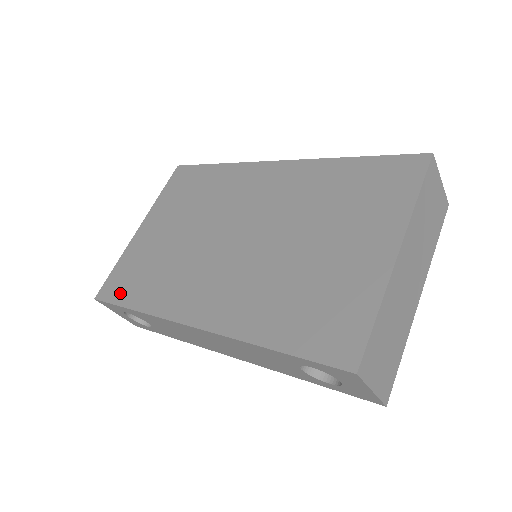
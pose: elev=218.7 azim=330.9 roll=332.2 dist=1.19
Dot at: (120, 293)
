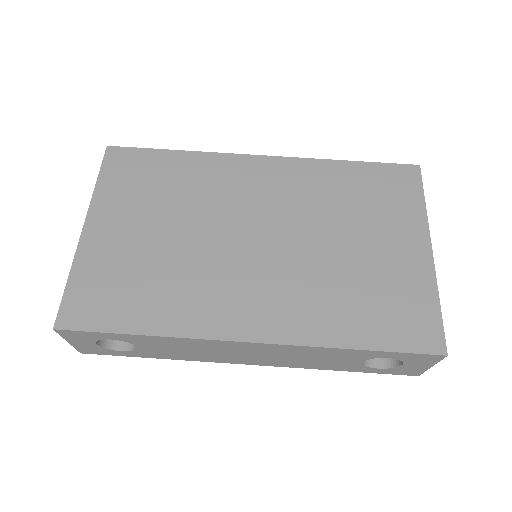
Dot at: (103, 316)
